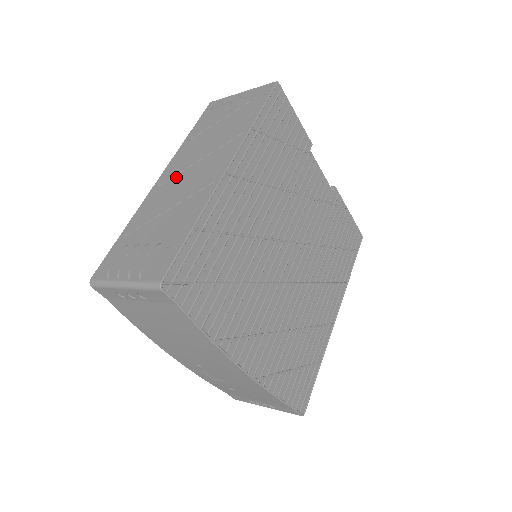
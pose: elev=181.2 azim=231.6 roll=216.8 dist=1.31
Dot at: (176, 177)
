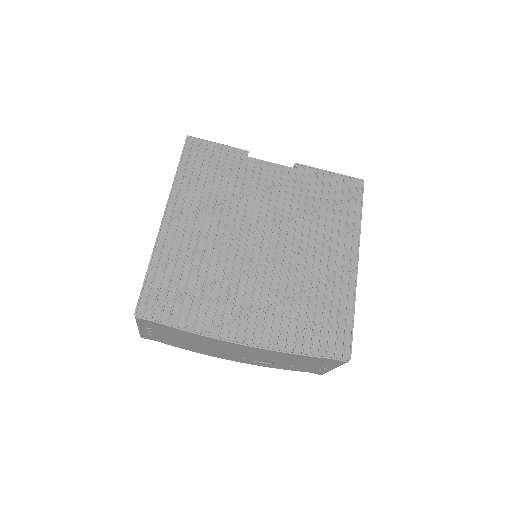
Dot at: occluded
